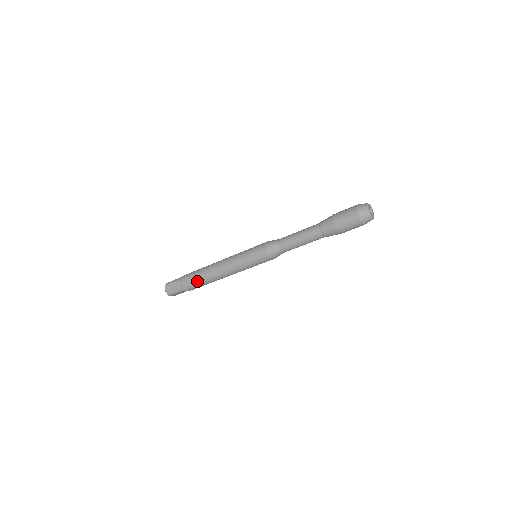
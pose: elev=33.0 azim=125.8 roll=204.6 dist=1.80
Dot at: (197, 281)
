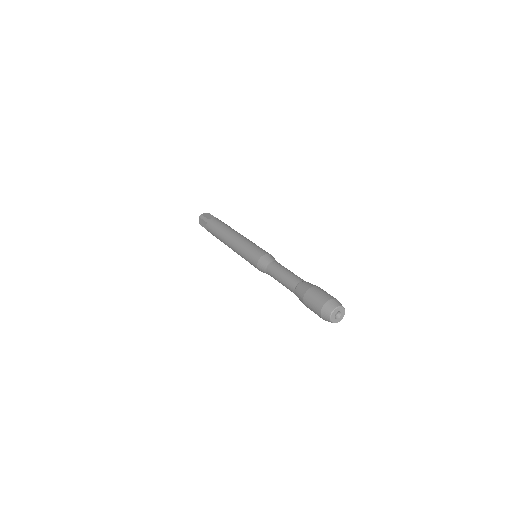
Dot at: (216, 237)
